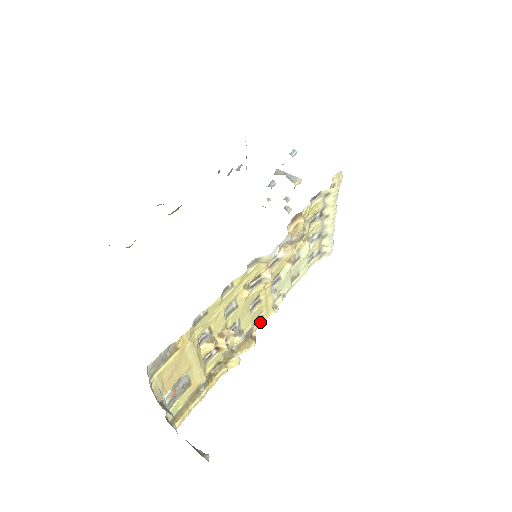
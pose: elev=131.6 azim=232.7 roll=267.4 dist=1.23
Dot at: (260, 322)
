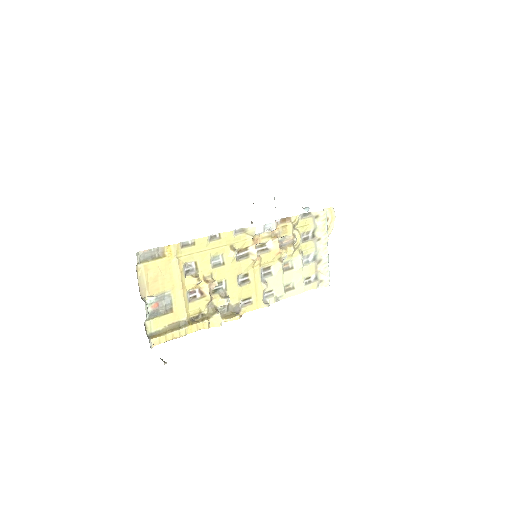
Dot at: (249, 307)
